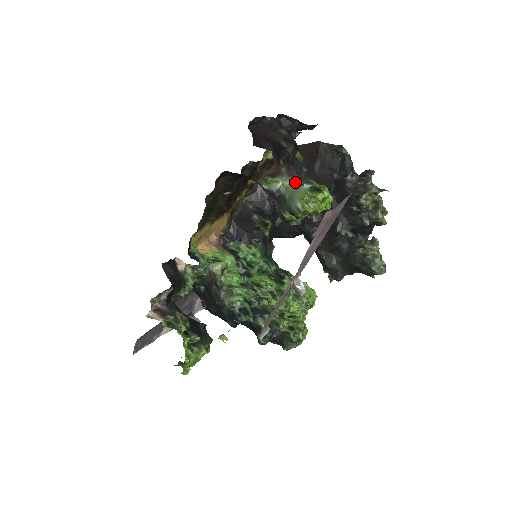
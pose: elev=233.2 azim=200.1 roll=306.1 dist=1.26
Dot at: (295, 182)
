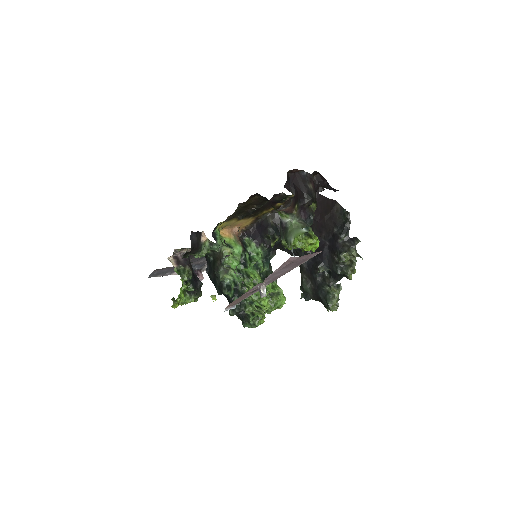
Dot at: (299, 223)
